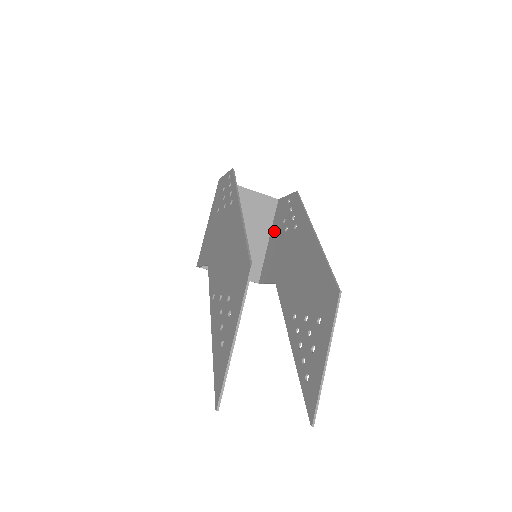
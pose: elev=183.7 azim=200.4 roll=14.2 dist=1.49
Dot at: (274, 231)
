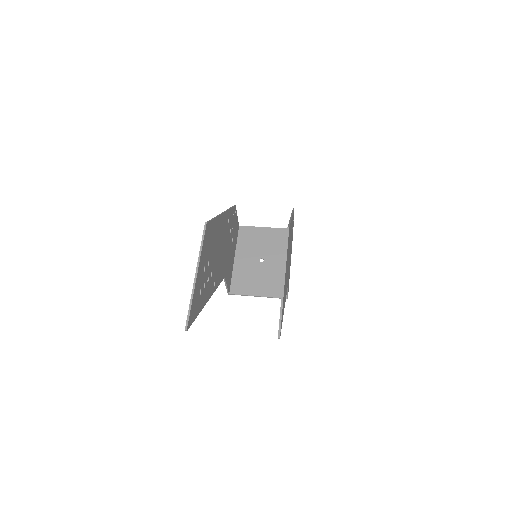
Dot at: occluded
